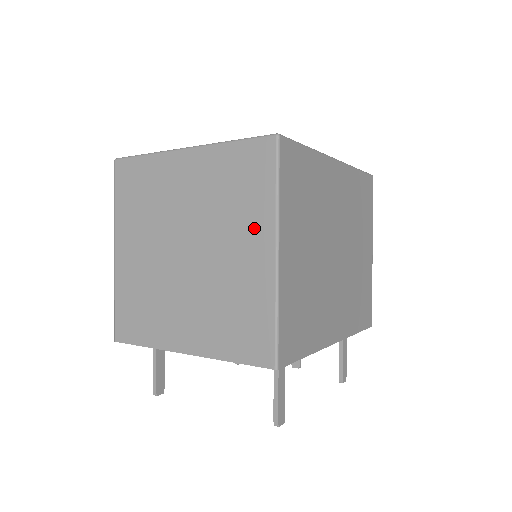
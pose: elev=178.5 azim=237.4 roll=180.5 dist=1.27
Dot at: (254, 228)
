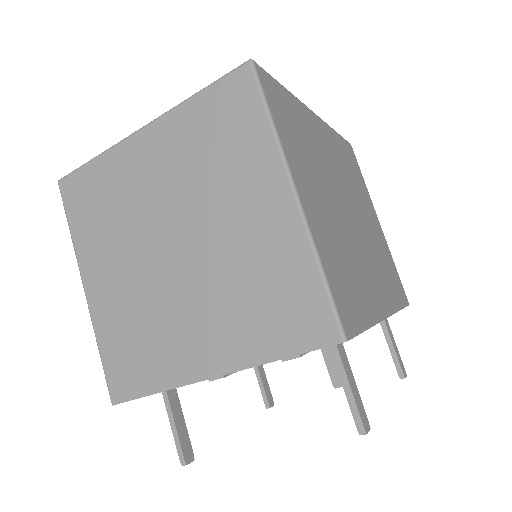
Dot at: (256, 177)
